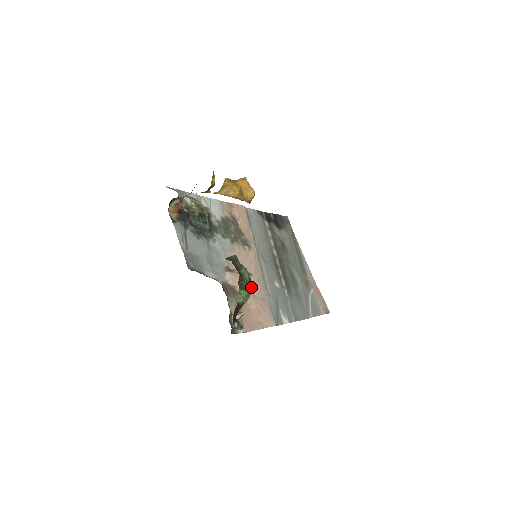
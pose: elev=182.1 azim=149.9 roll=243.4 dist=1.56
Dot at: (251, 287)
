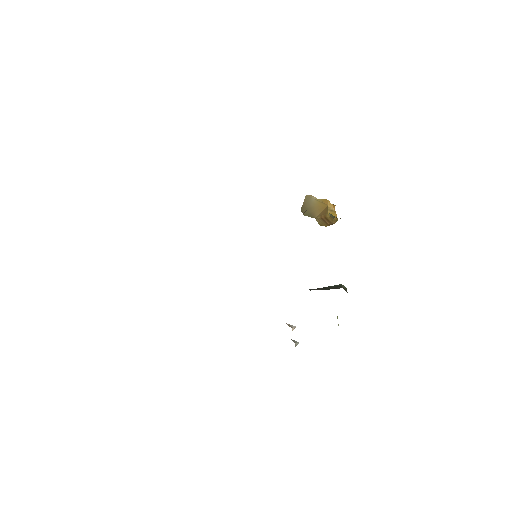
Dot at: occluded
